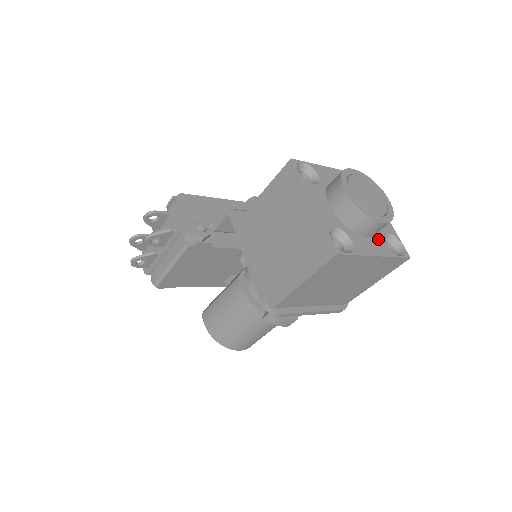
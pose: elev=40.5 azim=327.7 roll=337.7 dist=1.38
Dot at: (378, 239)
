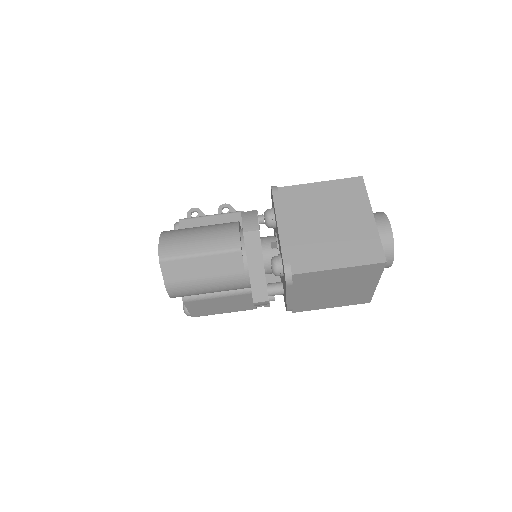
Dot at: occluded
